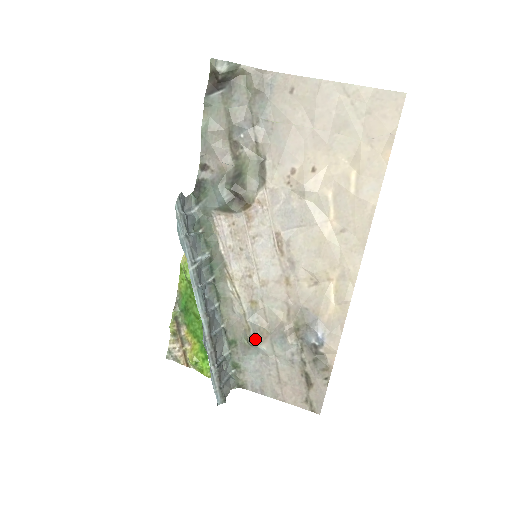
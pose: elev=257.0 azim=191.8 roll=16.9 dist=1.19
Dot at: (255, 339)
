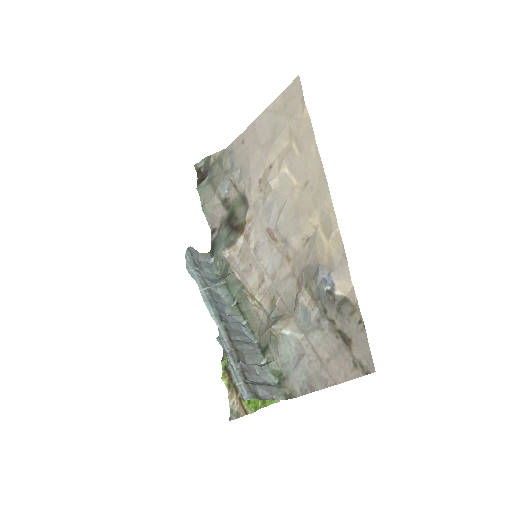
Dot at: (275, 324)
